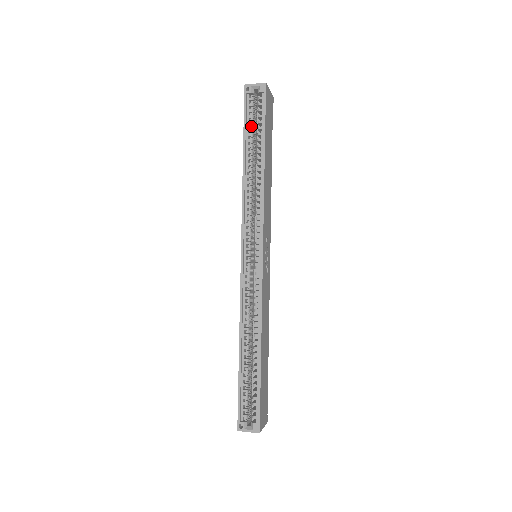
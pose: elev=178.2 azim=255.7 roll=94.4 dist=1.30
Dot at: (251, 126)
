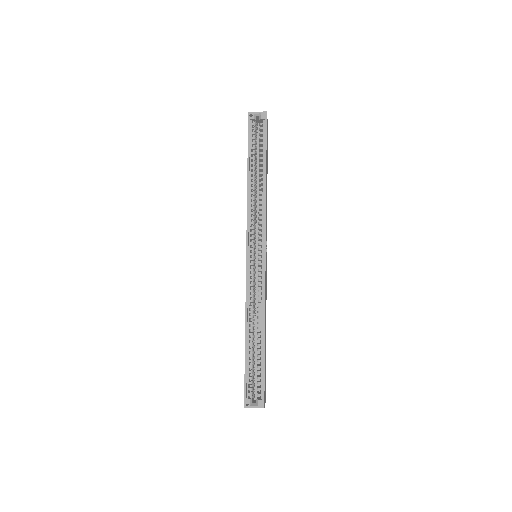
Dot at: (254, 146)
